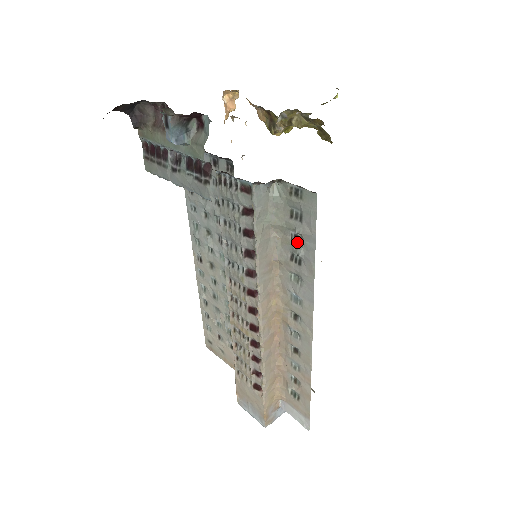
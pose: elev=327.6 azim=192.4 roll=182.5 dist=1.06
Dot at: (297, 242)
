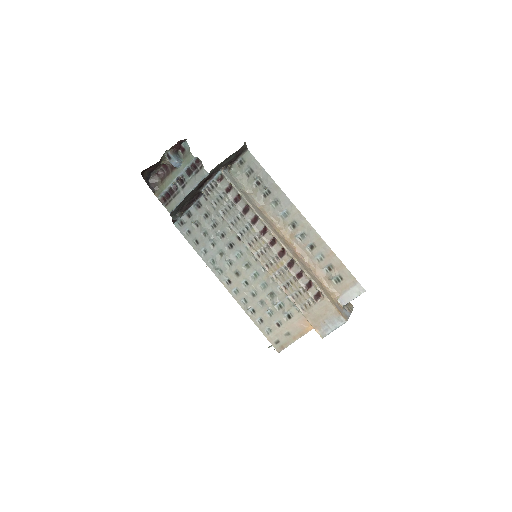
Dot at: (260, 184)
